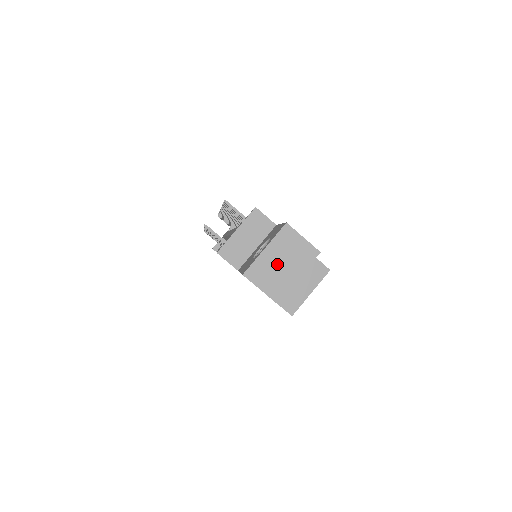
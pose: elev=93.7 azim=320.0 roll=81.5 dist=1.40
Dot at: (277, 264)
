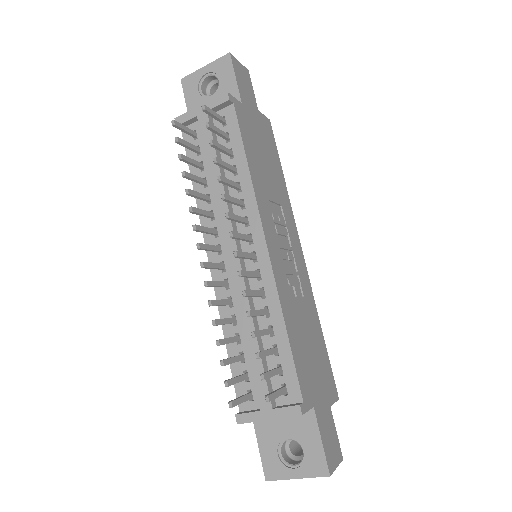
Dot at: occluded
